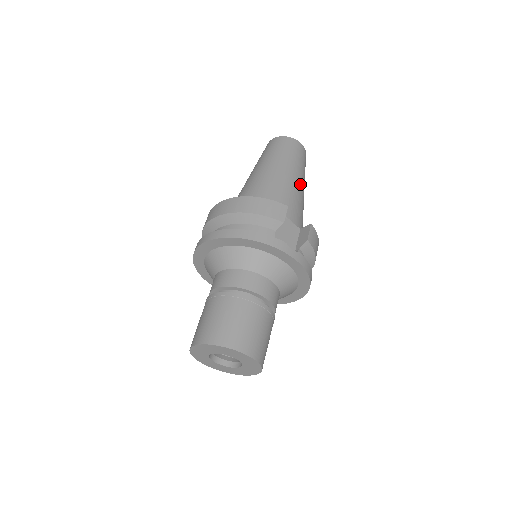
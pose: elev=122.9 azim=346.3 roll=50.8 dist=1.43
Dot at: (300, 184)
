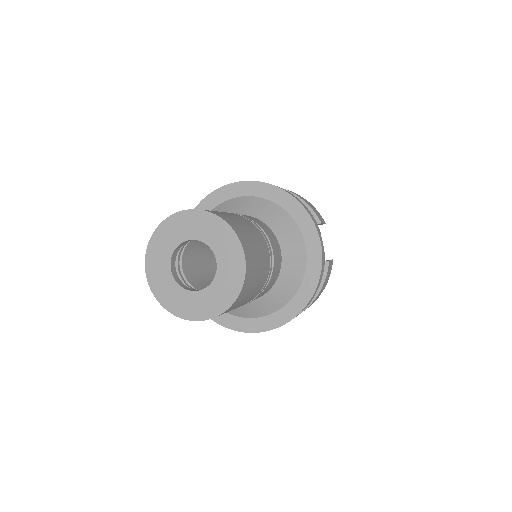
Dot at: occluded
